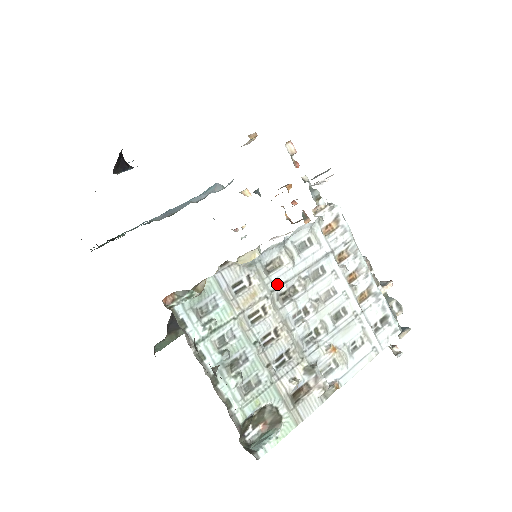
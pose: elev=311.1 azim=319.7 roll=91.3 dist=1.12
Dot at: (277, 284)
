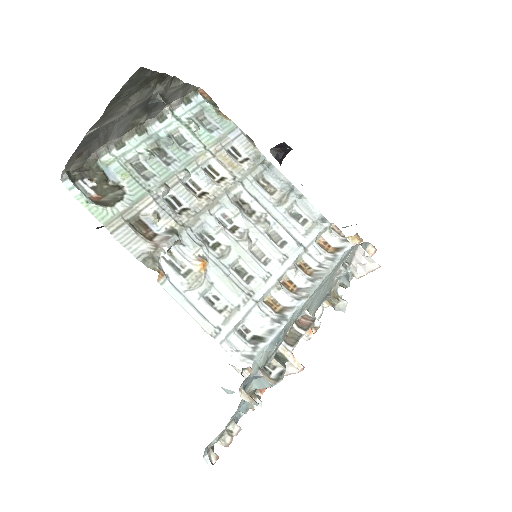
Dot at: (251, 189)
